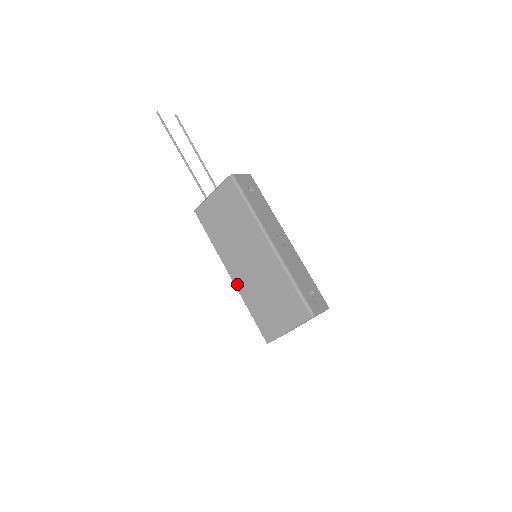
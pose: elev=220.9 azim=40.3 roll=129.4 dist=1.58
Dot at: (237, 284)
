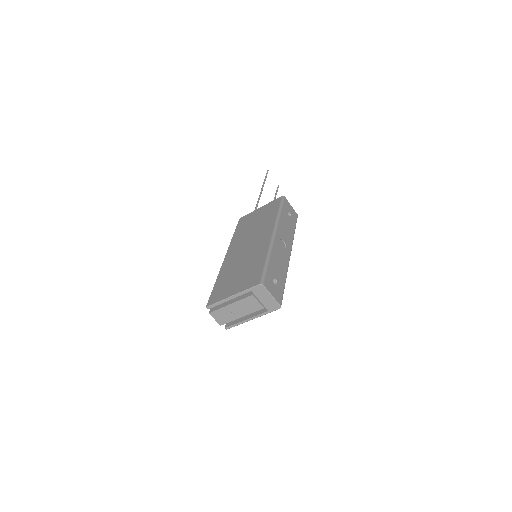
Dot at: (225, 263)
